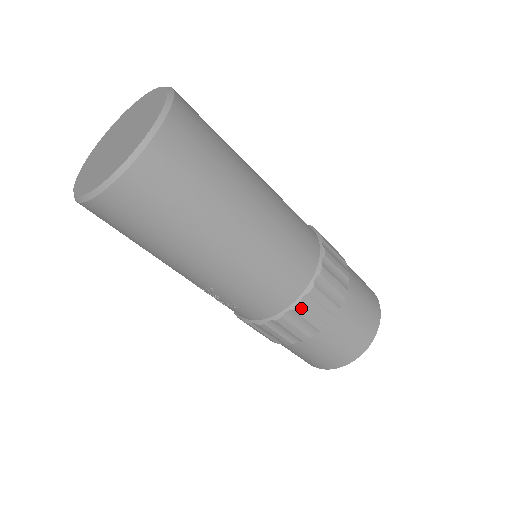
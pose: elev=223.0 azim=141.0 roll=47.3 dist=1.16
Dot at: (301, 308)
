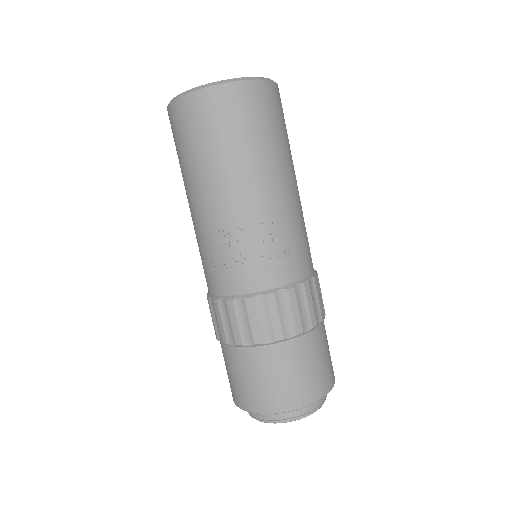
Dot at: (317, 281)
